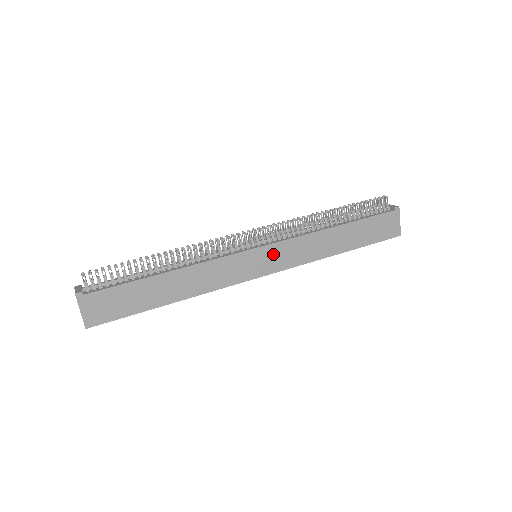
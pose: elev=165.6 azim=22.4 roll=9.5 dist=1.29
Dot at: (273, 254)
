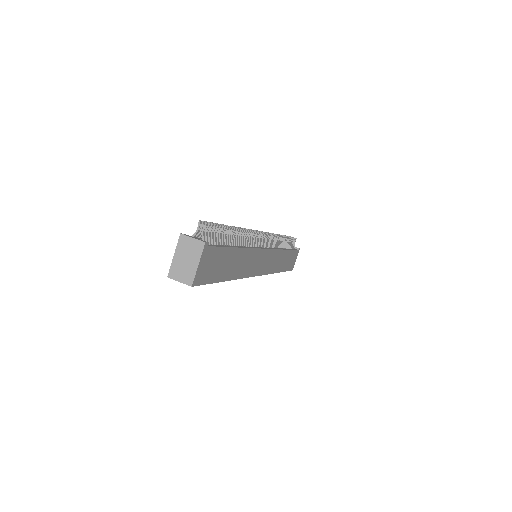
Dot at: (268, 258)
